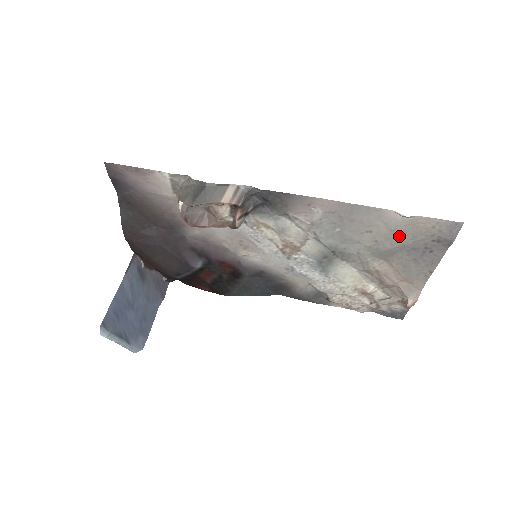
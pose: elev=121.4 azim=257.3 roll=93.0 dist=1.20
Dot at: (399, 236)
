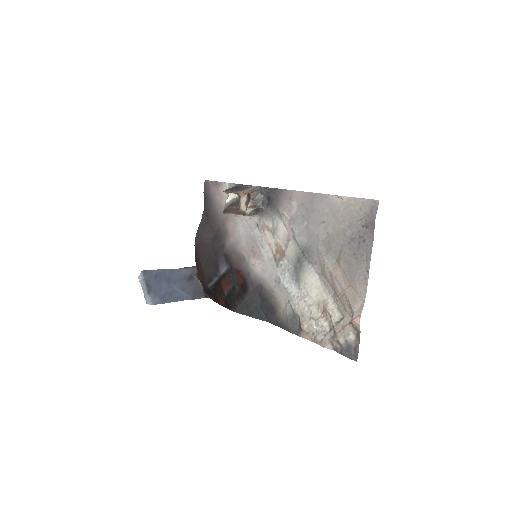
Dot at: (341, 224)
